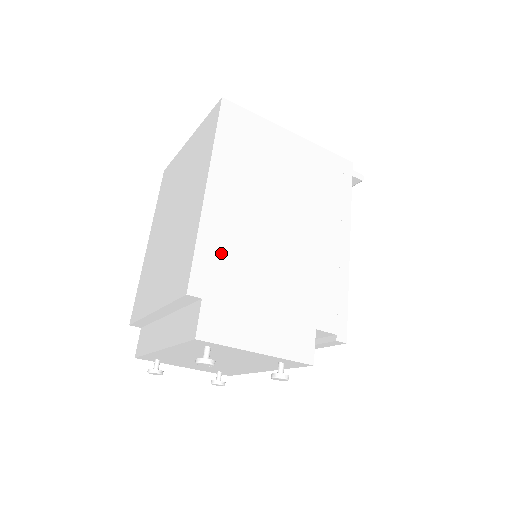
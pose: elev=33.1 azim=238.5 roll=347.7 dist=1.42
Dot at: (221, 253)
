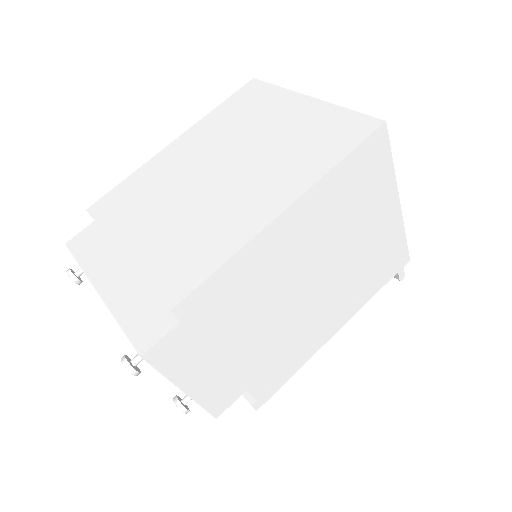
Dot at: (236, 286)
